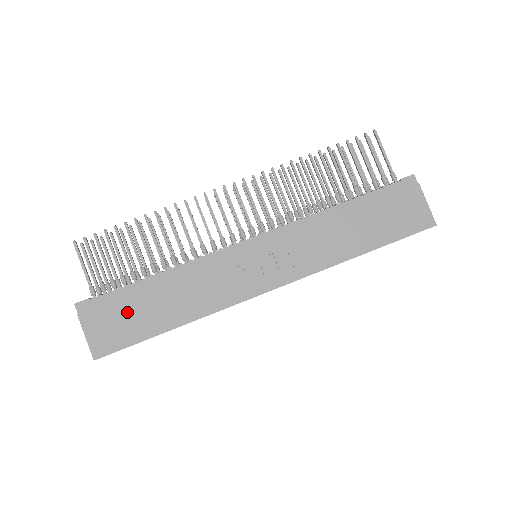
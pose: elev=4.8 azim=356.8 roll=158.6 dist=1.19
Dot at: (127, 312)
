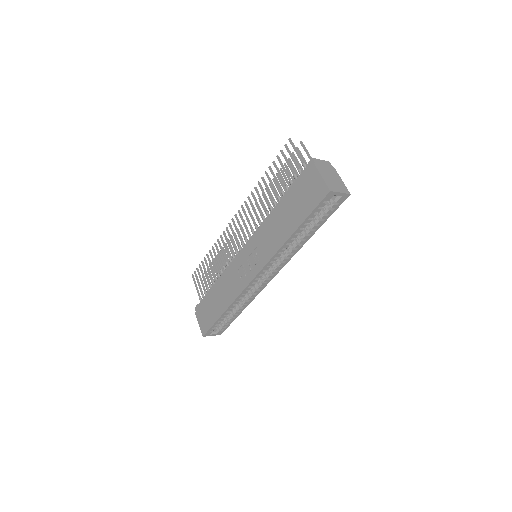
Dot at: (208, 307)
